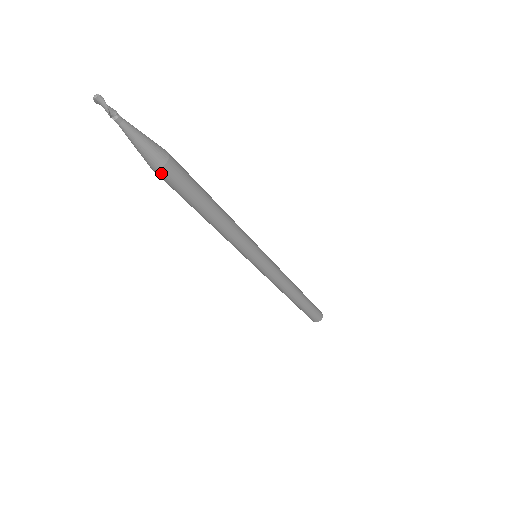
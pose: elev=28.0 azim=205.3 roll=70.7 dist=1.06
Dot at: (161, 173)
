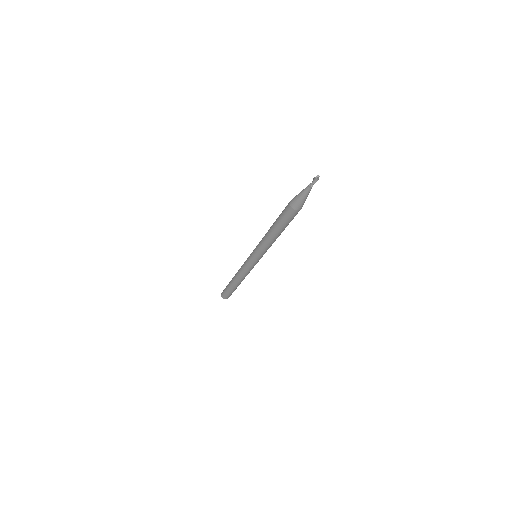
Dot at: (294, 212)
